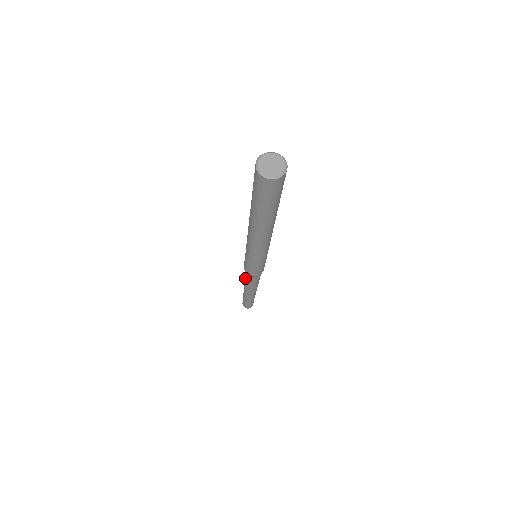
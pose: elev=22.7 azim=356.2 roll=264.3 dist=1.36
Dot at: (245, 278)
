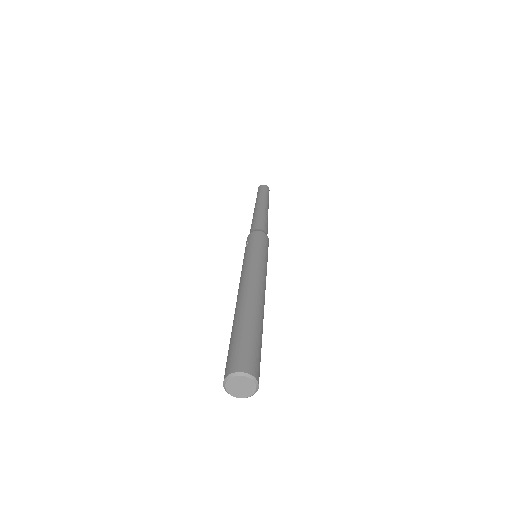
Dot at: (251, 225)
